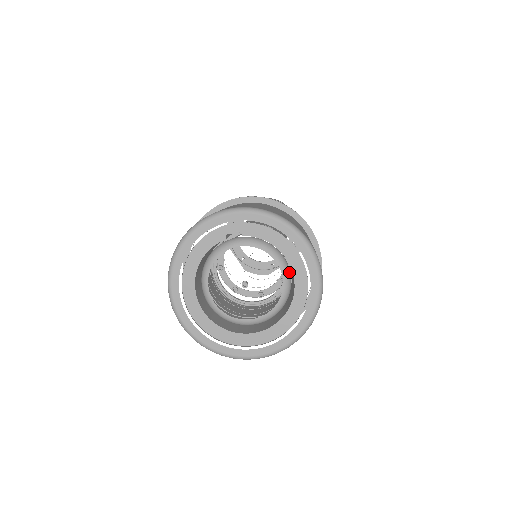
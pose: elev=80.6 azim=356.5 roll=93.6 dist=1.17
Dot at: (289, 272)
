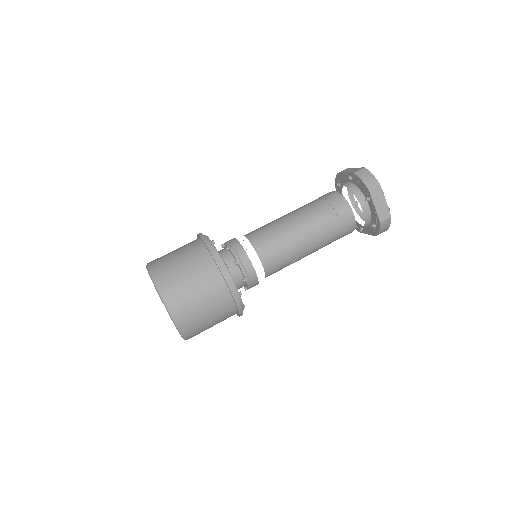
Dot at: occluded
